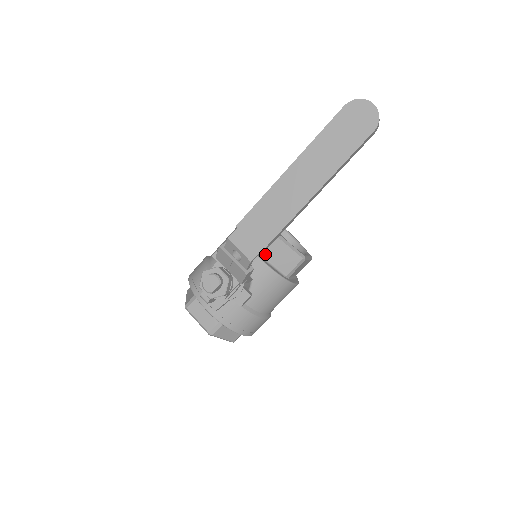
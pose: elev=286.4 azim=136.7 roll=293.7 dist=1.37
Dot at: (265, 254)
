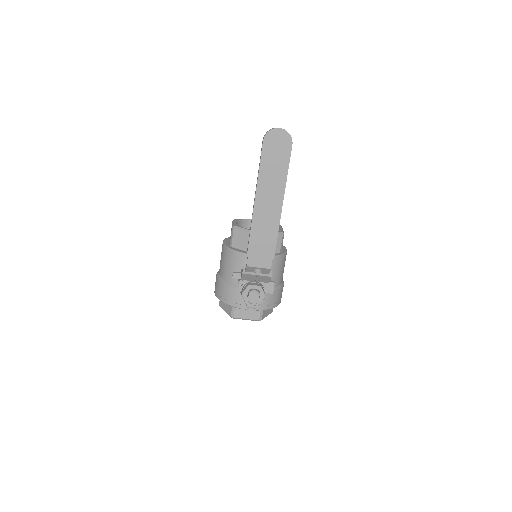
Dot at: occluded
